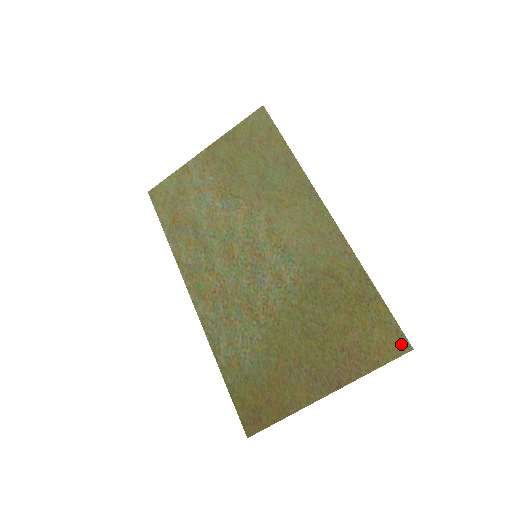
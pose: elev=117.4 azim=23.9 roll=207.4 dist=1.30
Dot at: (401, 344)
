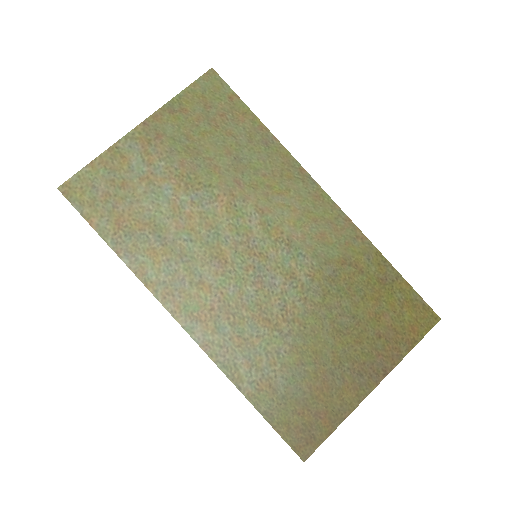
Dot at: (430, 317)
